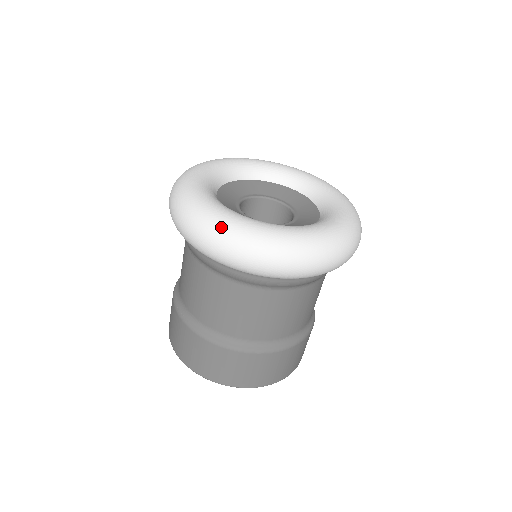
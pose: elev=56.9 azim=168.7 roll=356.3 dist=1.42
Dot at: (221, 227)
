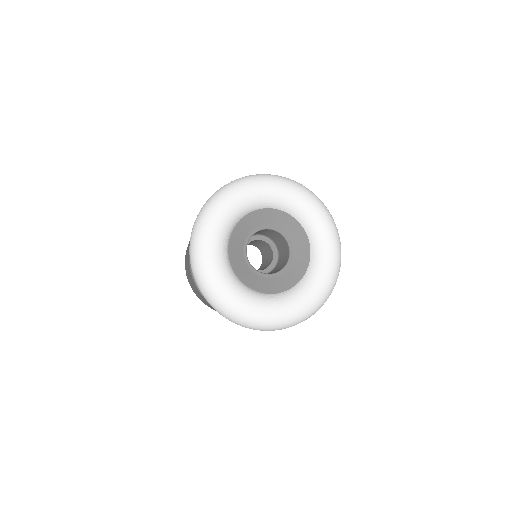
Dot at: (198, 257)
